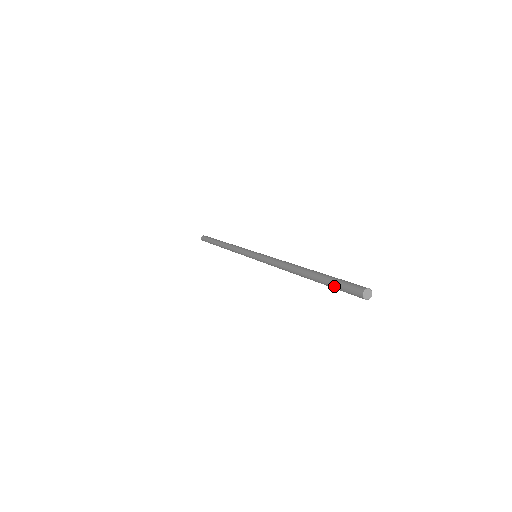
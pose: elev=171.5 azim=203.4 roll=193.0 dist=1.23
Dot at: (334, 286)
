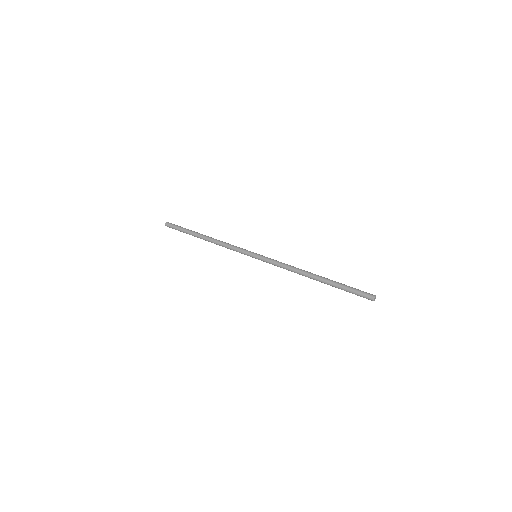
Dot at: occluded
